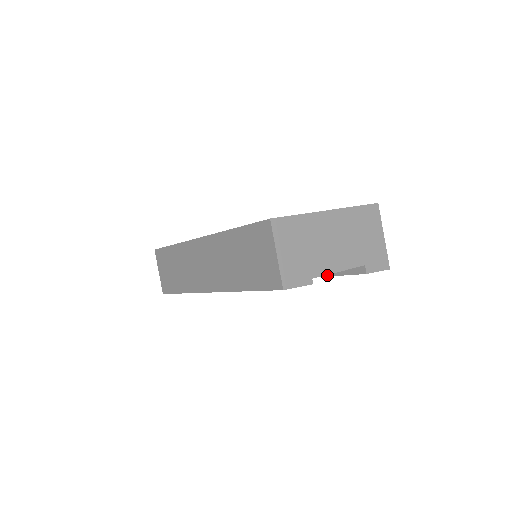
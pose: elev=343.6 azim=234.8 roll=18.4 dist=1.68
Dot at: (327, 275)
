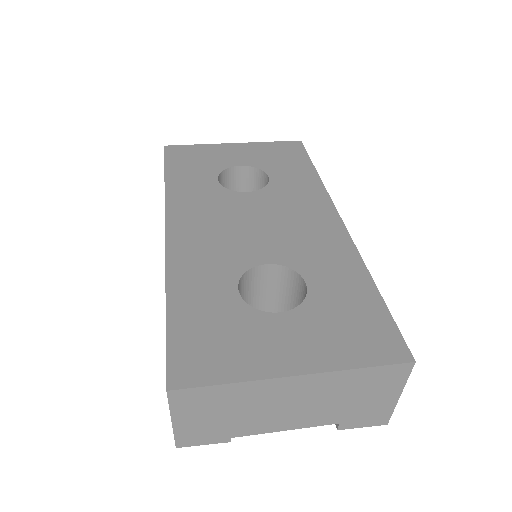
Dot at: occluded
